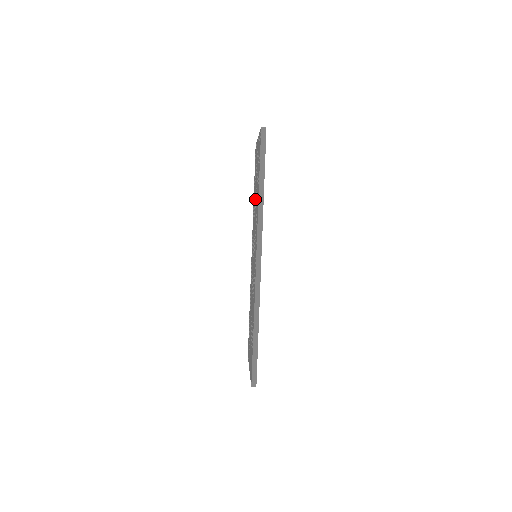
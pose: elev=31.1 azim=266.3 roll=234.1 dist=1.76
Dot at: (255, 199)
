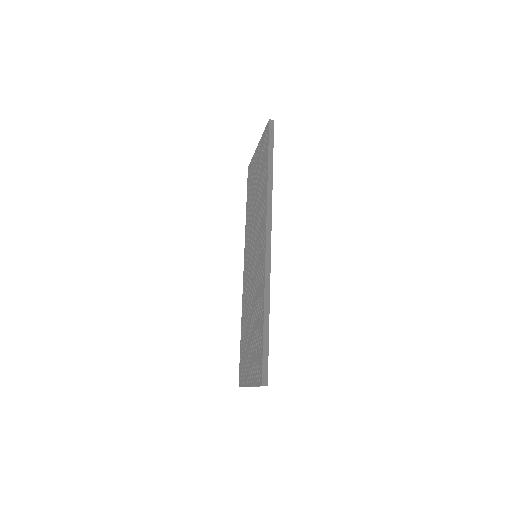
Dot at: (254, 202)
